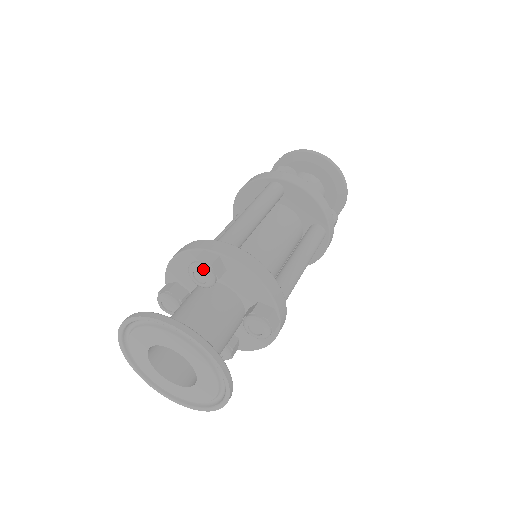
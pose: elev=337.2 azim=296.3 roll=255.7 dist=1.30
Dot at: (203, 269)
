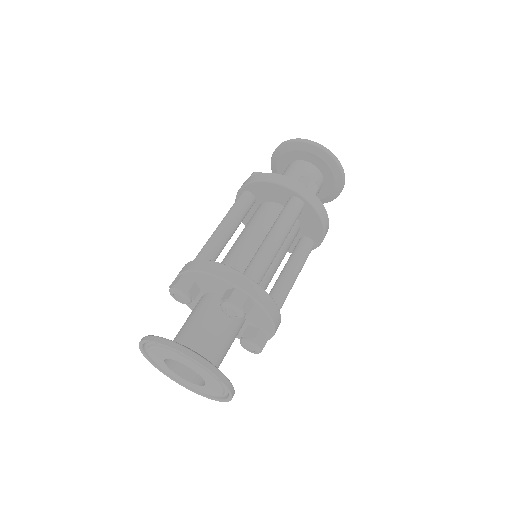
Dot at: (173, 291)
